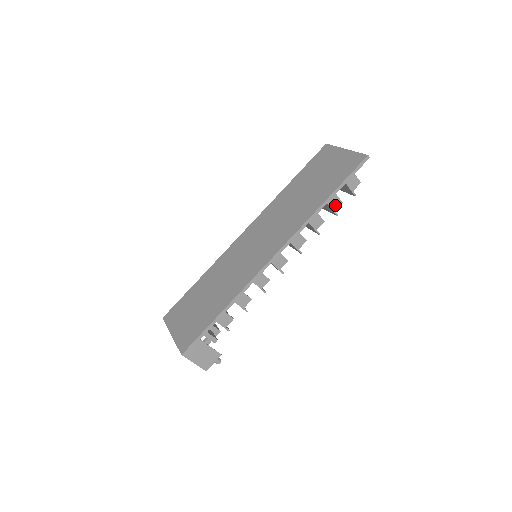
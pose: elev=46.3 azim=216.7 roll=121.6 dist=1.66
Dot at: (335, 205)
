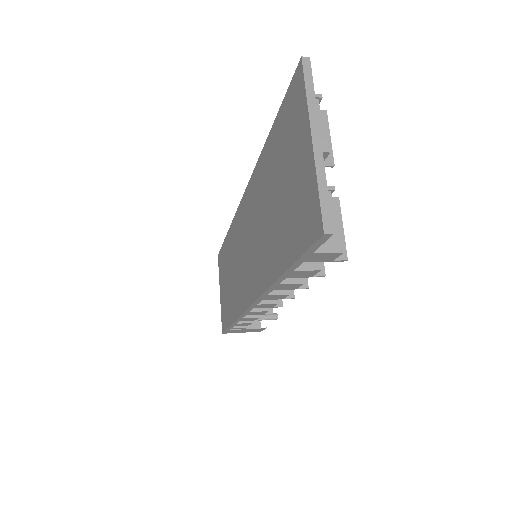
Dot at: (307, 274)
